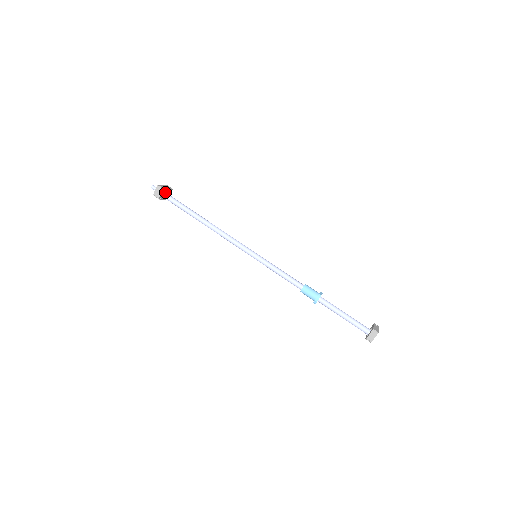
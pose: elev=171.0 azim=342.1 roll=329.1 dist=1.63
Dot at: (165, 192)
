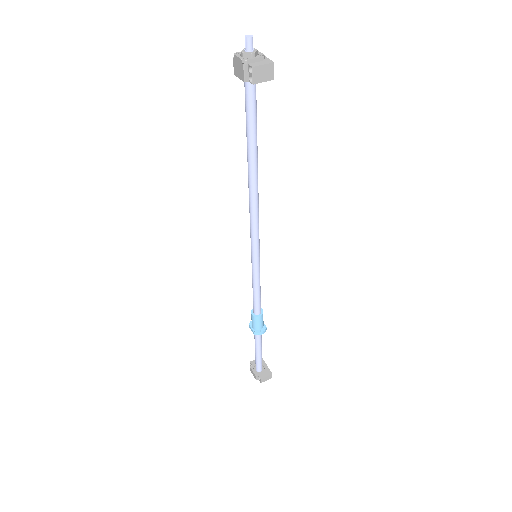
Dot at: occluded
